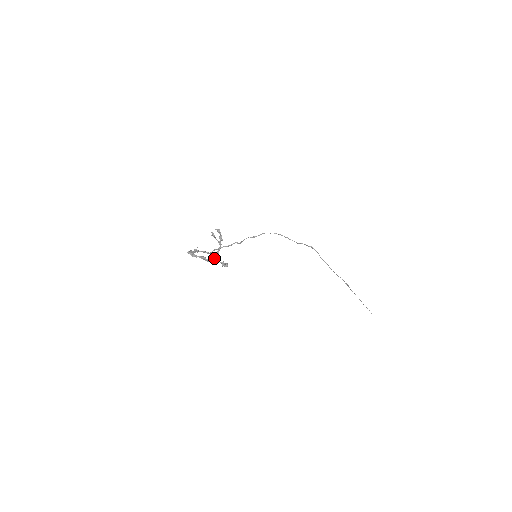
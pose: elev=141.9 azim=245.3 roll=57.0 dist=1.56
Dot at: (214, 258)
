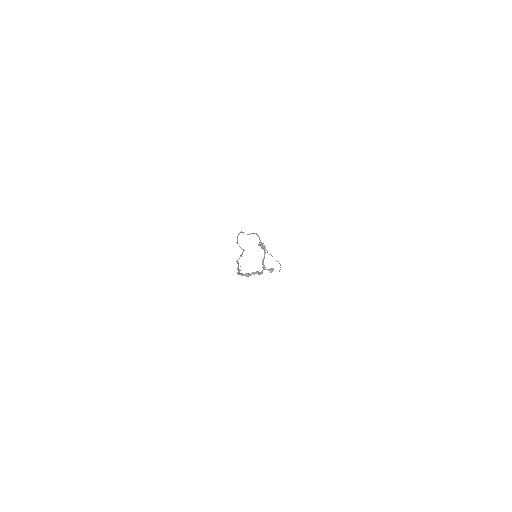
Dot at: (264, 268)
